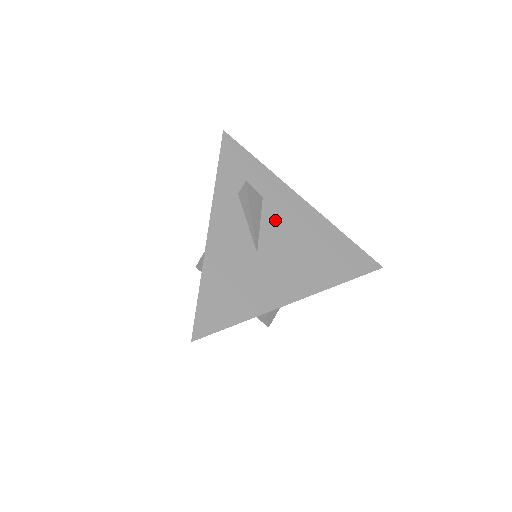
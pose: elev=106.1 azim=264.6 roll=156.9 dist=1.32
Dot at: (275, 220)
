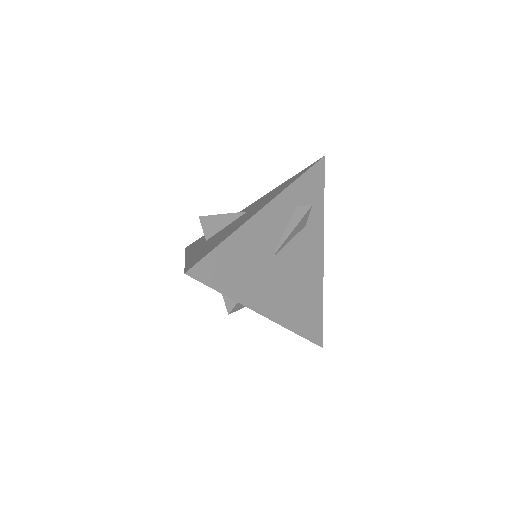
Dot at: (299, 248)
